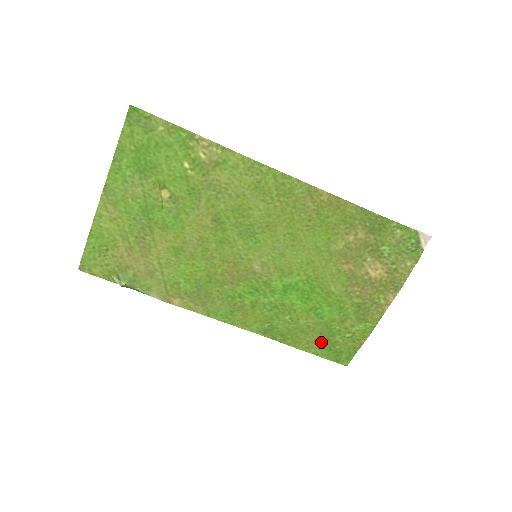
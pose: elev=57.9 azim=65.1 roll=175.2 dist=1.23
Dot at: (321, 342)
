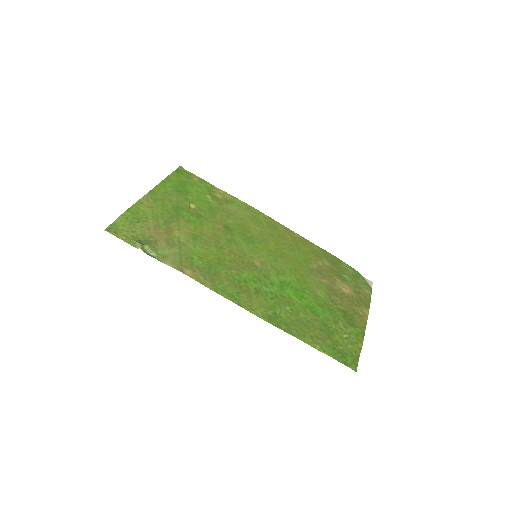
Dot at: (323, 339)
